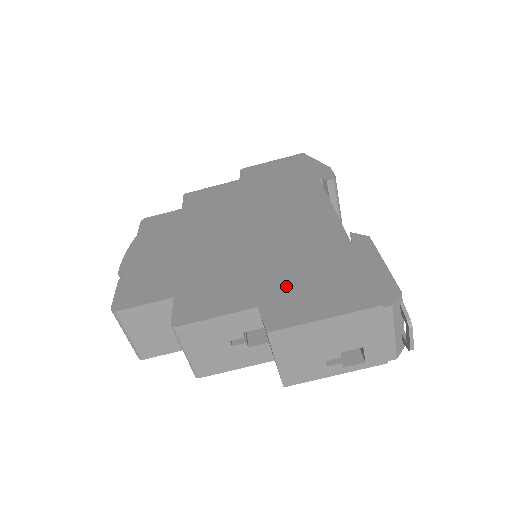
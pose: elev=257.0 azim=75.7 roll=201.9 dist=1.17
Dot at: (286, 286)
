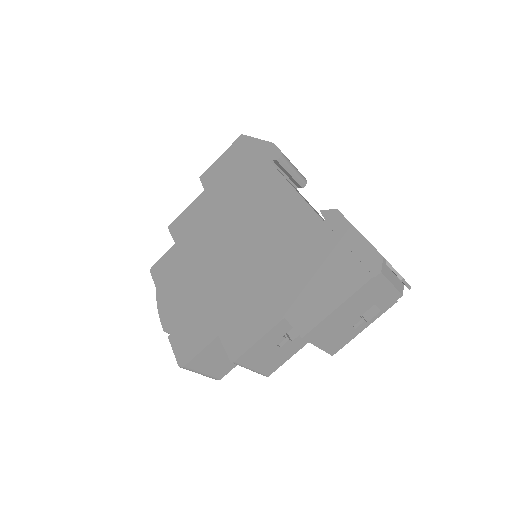
Dot at: (296, 289)
